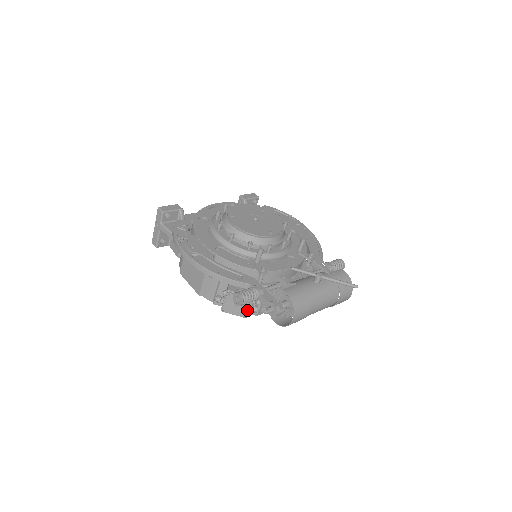
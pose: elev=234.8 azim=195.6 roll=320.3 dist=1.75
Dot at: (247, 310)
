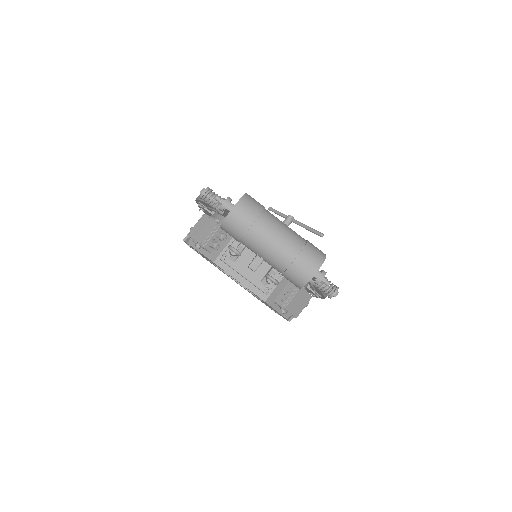
Dot at: (208, 235)
